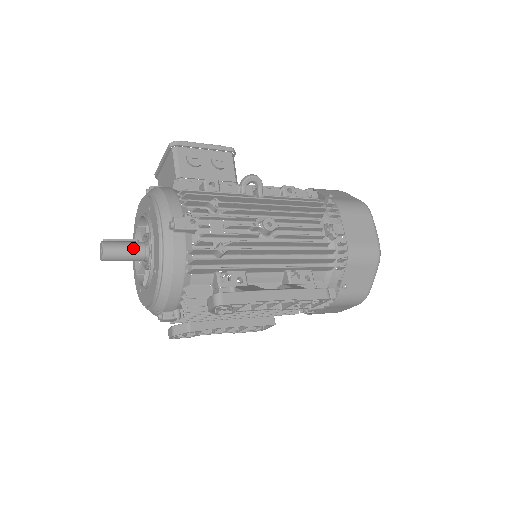
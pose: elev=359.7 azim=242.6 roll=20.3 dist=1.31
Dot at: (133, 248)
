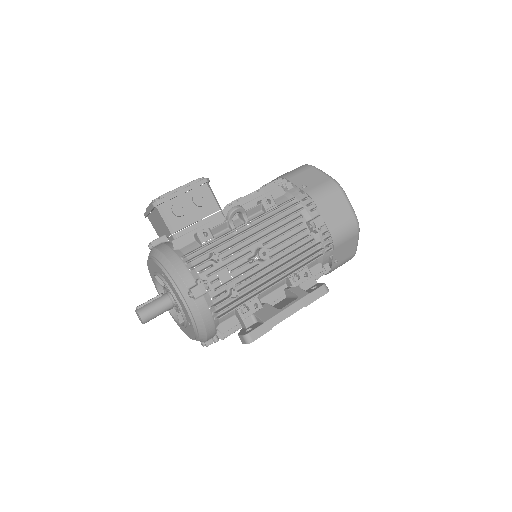
Dot at: (162, 305)
